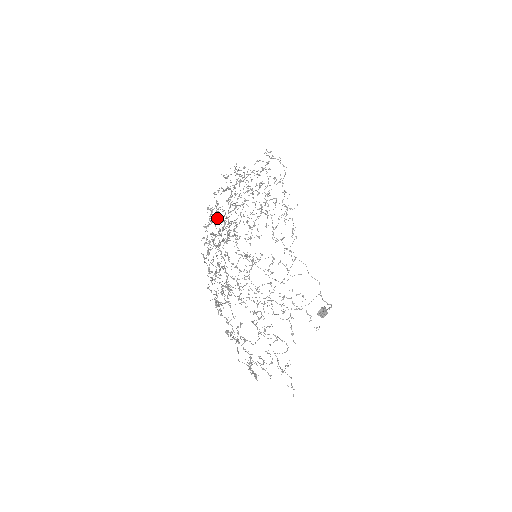
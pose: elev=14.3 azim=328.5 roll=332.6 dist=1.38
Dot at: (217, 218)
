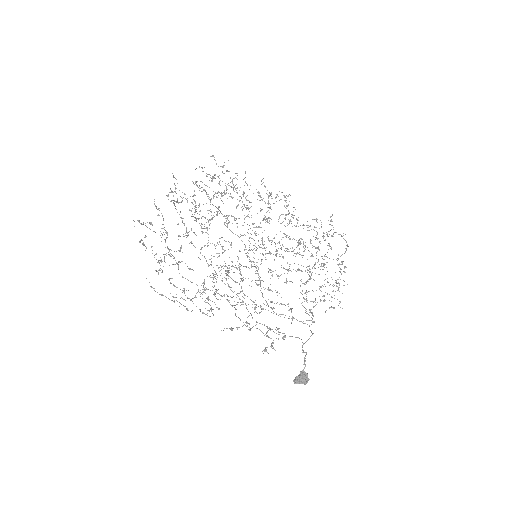
Dot at: occluded
